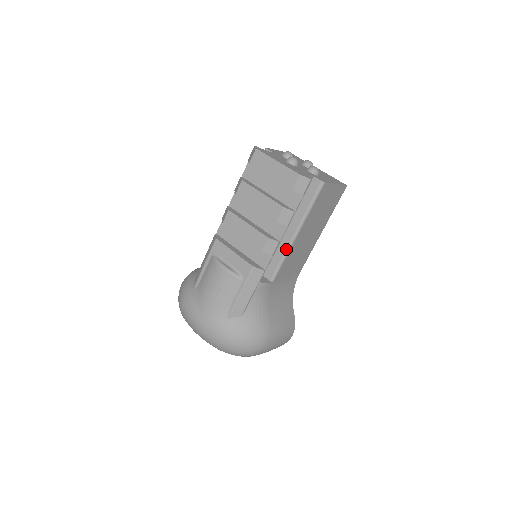
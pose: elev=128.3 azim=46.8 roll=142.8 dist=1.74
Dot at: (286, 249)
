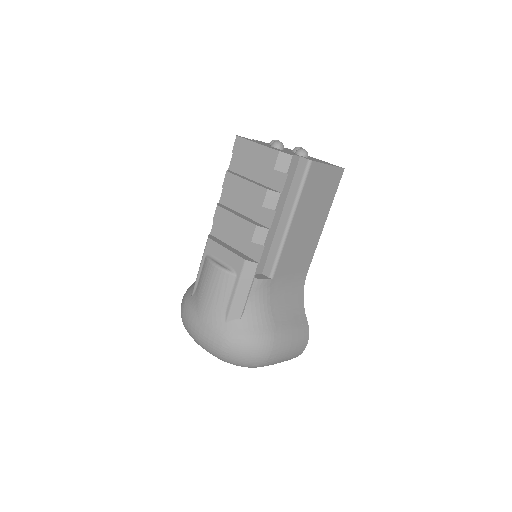
Dot at: (281, 240)
